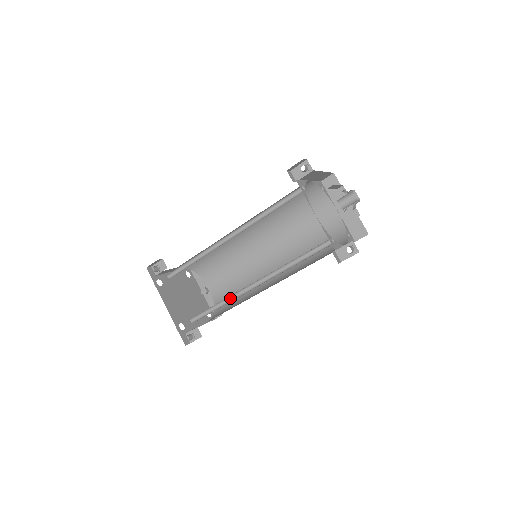
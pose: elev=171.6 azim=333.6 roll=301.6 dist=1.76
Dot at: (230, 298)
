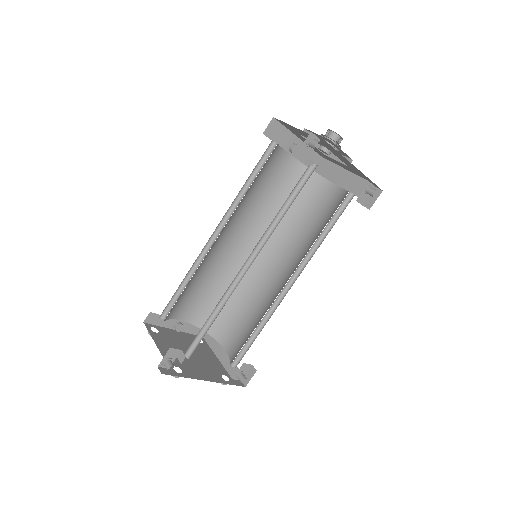
Dot at: (266, 313)
